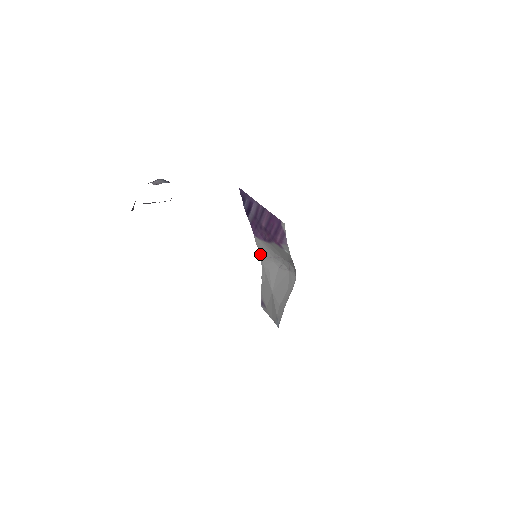
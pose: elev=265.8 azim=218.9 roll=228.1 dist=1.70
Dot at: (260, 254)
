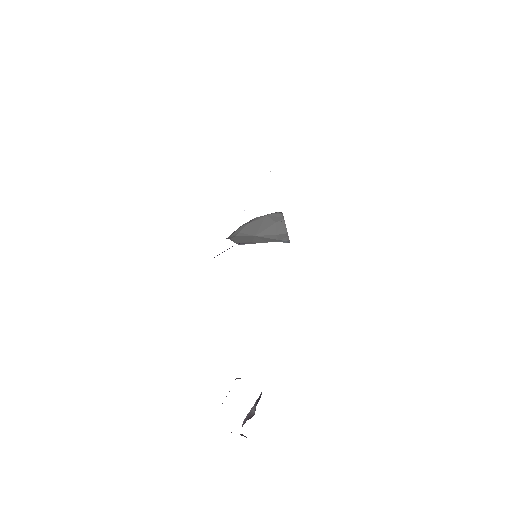
Dot at: occluded
